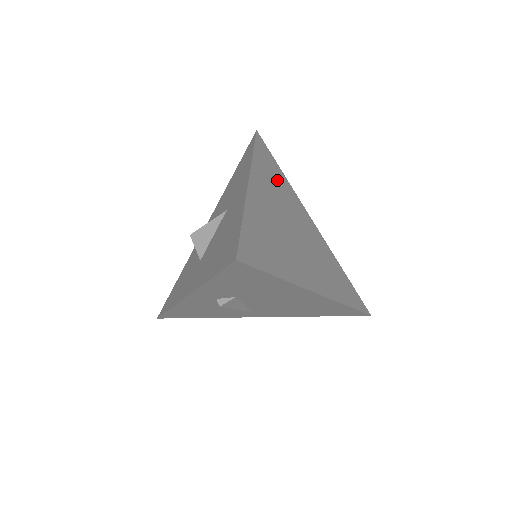
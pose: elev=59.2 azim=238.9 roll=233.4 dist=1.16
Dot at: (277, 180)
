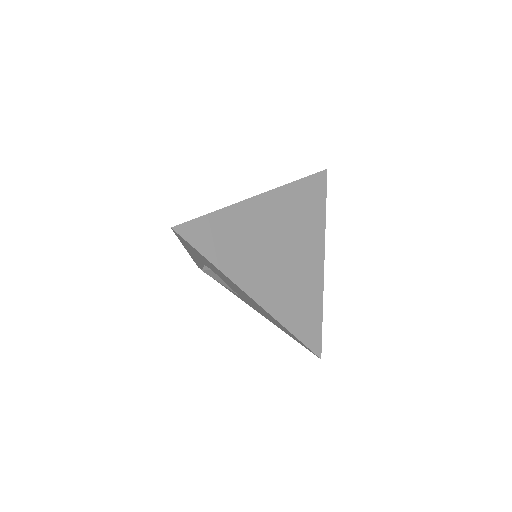
Dot at: (307, 211)
